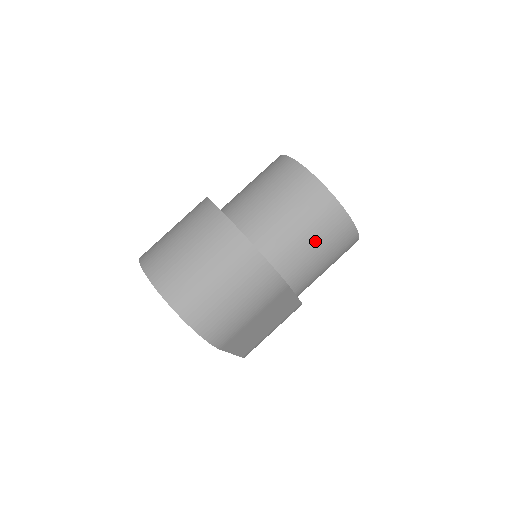
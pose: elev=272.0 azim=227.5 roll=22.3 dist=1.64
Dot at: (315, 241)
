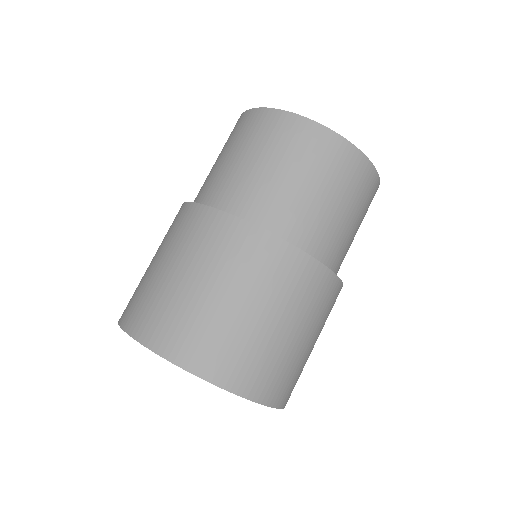
Dot at: (352, 219)
